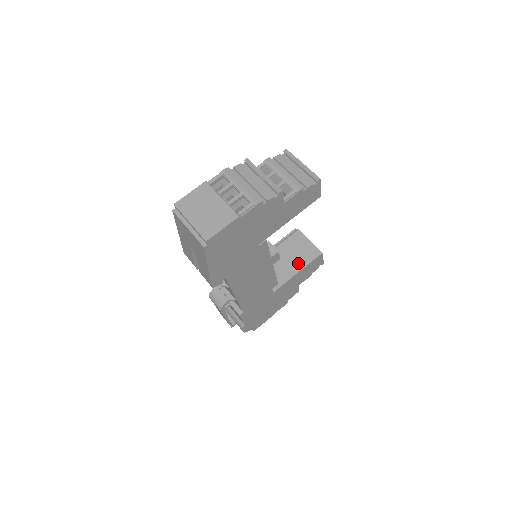
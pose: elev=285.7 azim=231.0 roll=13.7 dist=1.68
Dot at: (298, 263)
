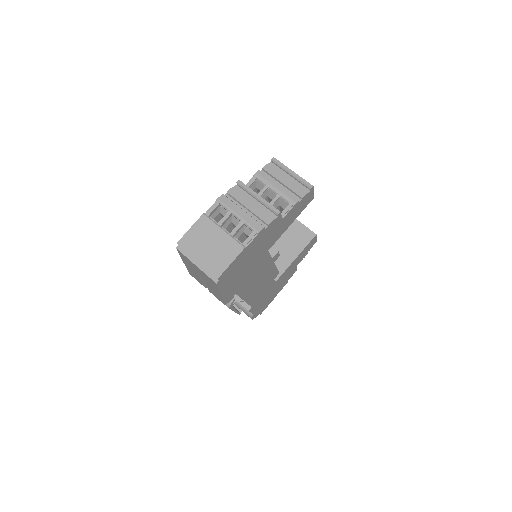
Dot at: (294, 248)
